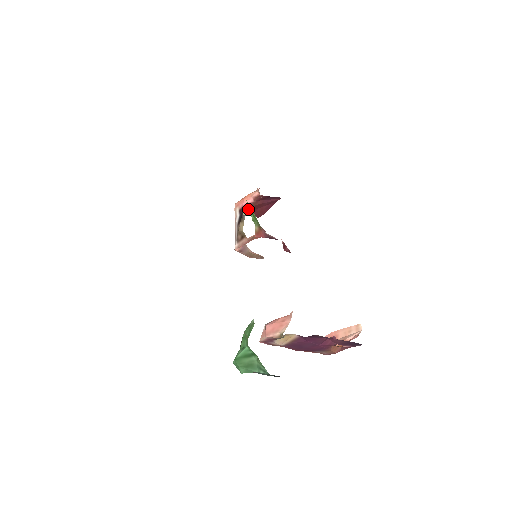
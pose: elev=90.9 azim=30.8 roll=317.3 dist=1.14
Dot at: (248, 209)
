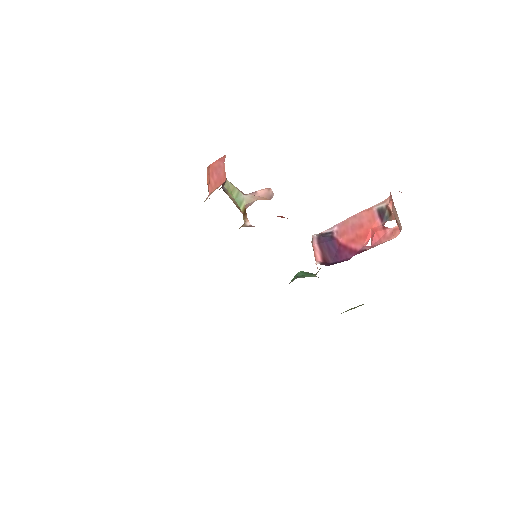
Dot at: (220, 188)
